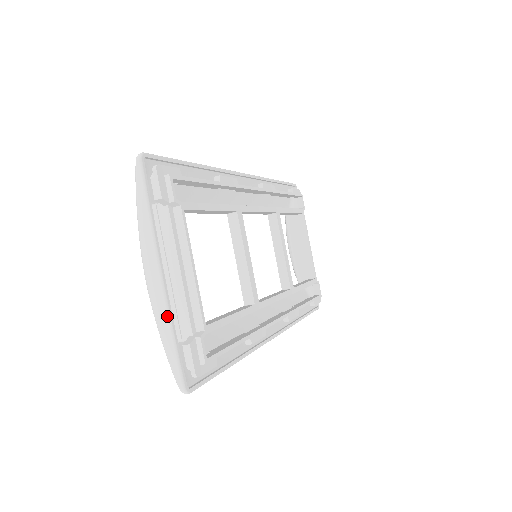
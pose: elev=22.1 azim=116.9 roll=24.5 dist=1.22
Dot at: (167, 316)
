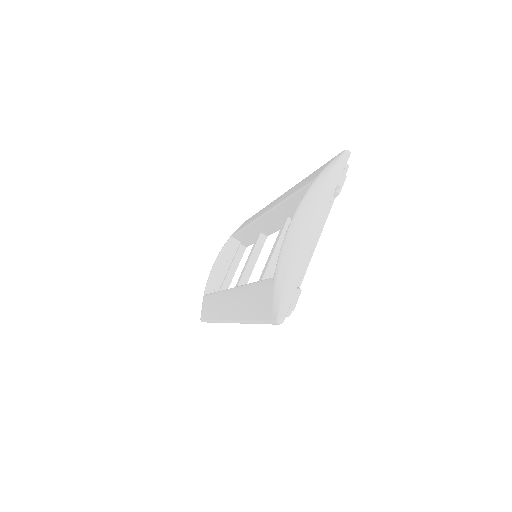
Dot at: (305, 261)
